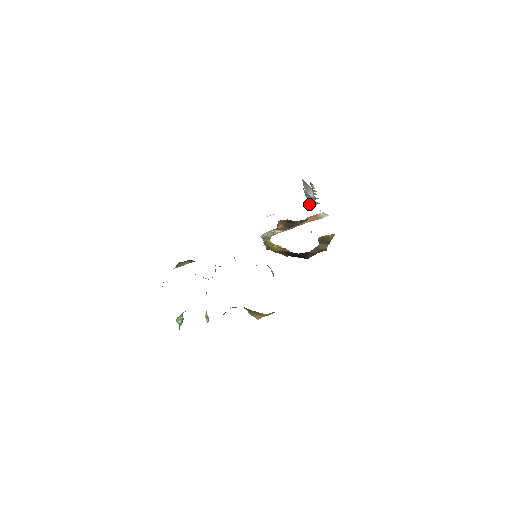
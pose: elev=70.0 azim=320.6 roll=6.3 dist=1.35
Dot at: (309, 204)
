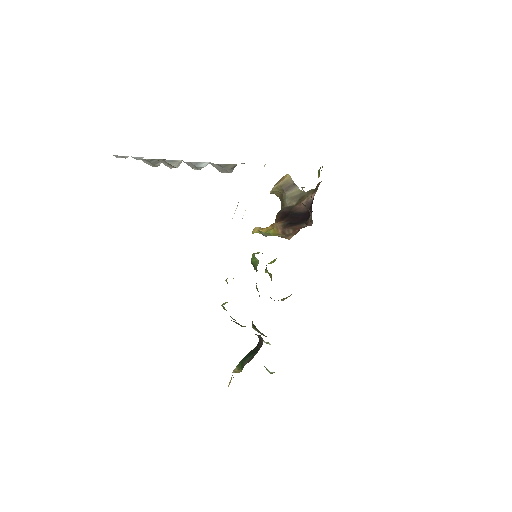
Dot at: (229, 172)
